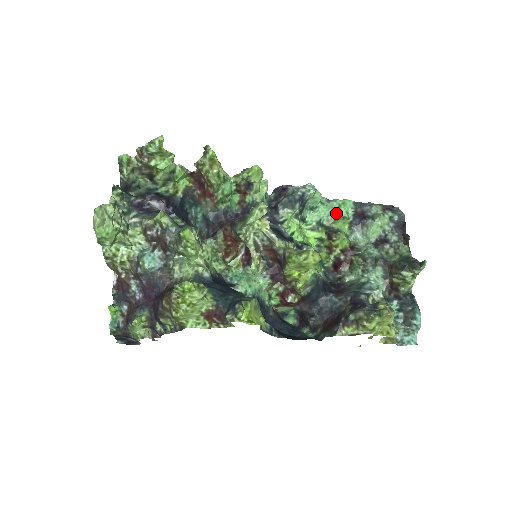
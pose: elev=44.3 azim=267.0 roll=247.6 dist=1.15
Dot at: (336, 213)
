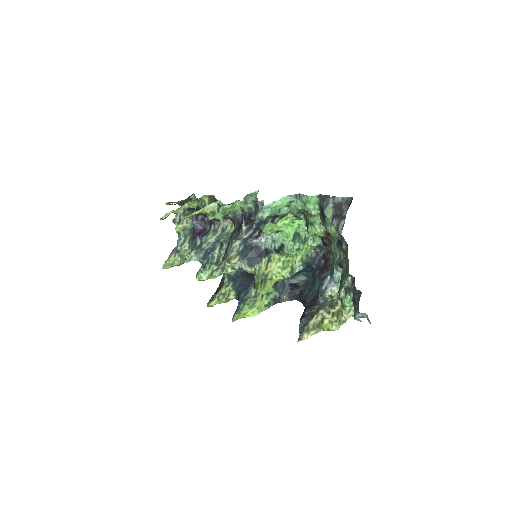
Dot at: (304, 210)
